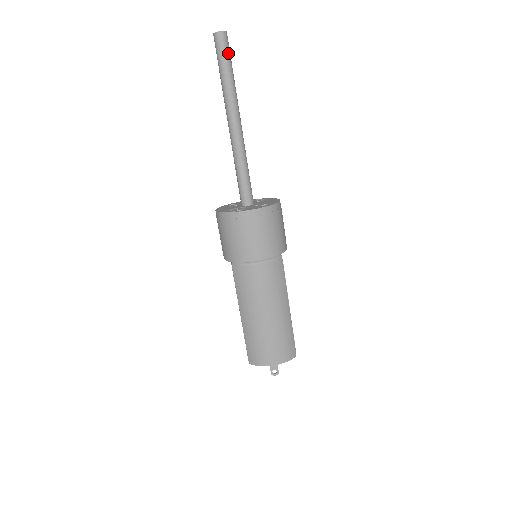
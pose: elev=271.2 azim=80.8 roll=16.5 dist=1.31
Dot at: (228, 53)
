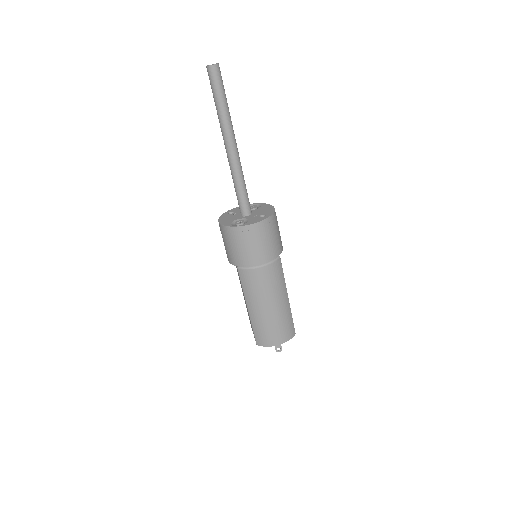
Dot at: (221, 84)
